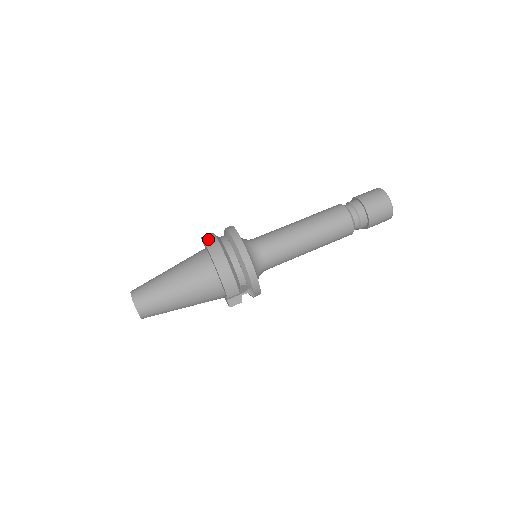
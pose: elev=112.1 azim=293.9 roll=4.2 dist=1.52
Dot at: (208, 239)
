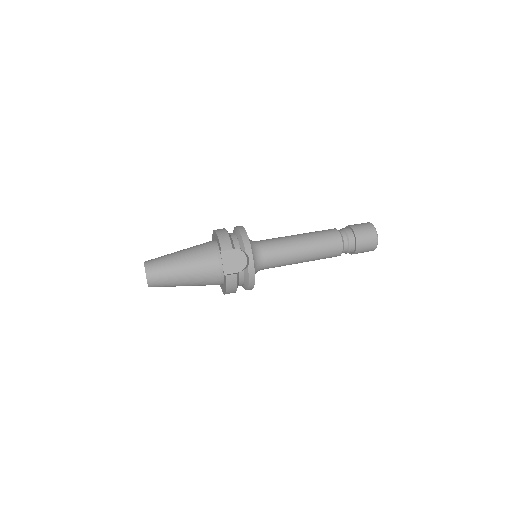
Dot at: occluded
